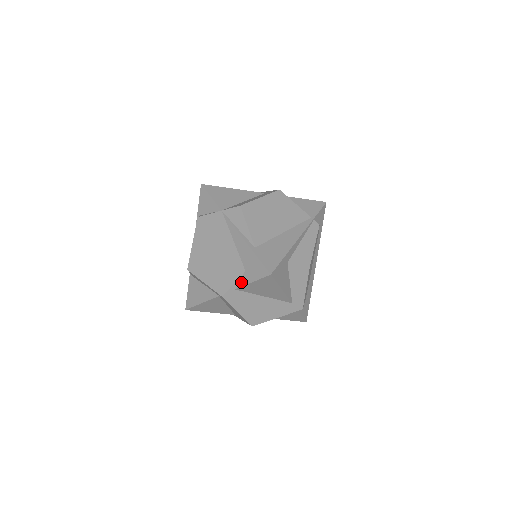
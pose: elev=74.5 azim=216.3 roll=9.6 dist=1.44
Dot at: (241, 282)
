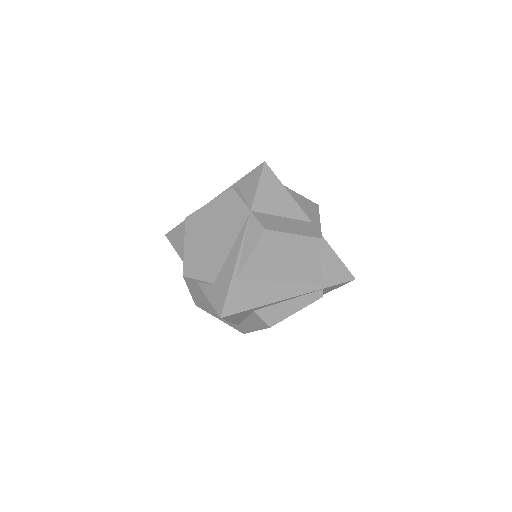
Dot at: (204, 286)
